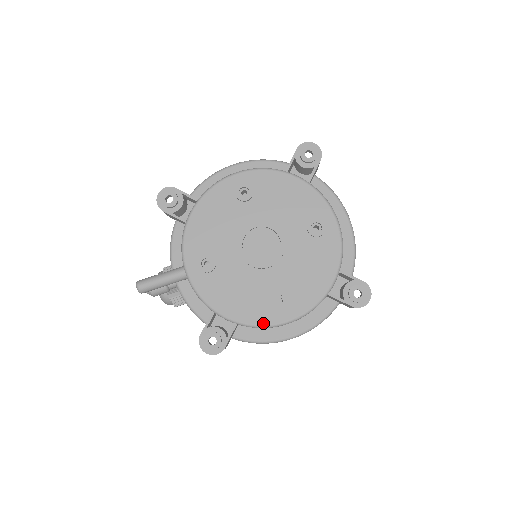
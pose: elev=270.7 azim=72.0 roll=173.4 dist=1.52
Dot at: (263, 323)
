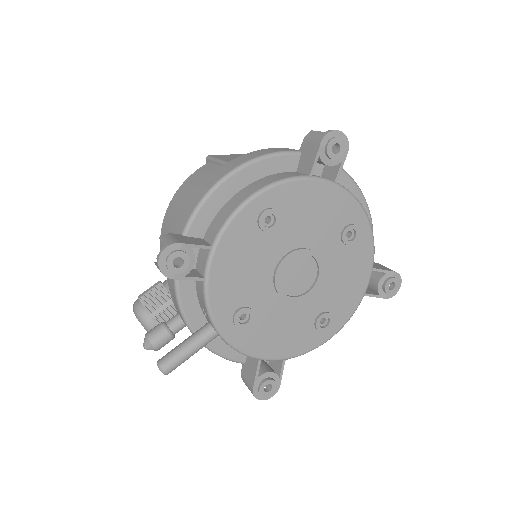
Dot at: (311, 348)
